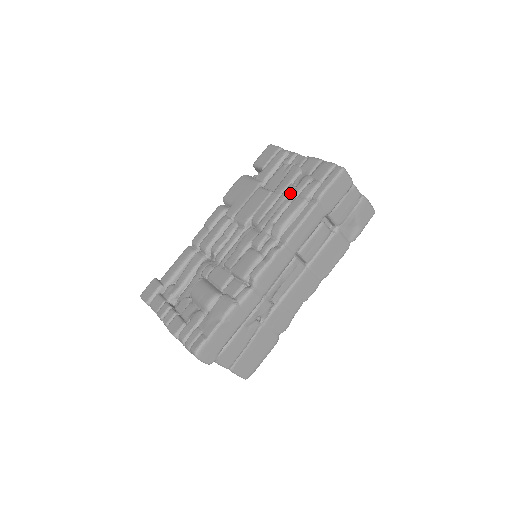
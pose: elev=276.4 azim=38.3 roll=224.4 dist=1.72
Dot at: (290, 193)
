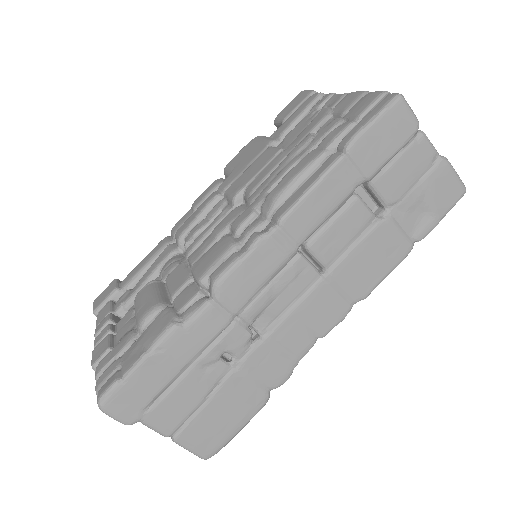
Dot at: (305, 145)
